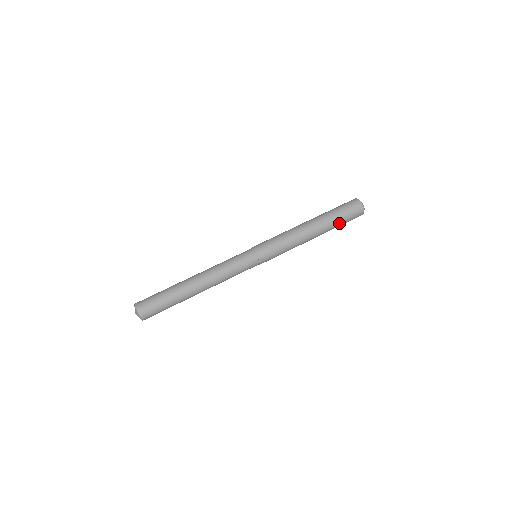
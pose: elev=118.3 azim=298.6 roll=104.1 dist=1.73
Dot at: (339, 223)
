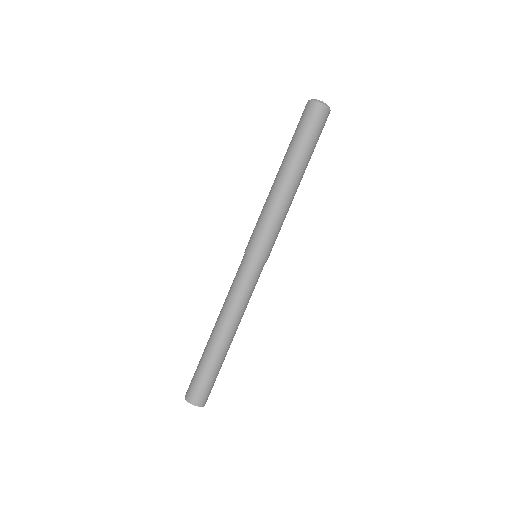
Dot at: (313, 149)
